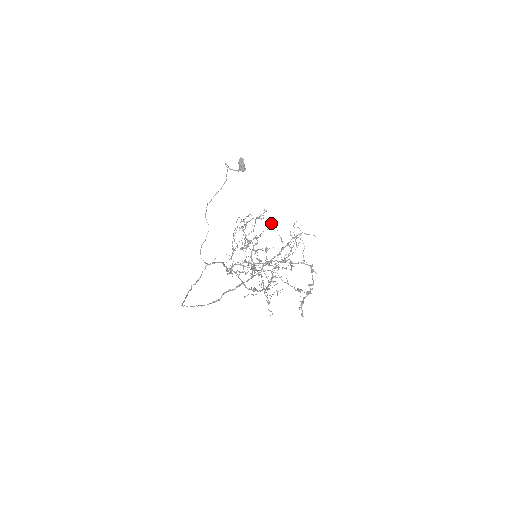
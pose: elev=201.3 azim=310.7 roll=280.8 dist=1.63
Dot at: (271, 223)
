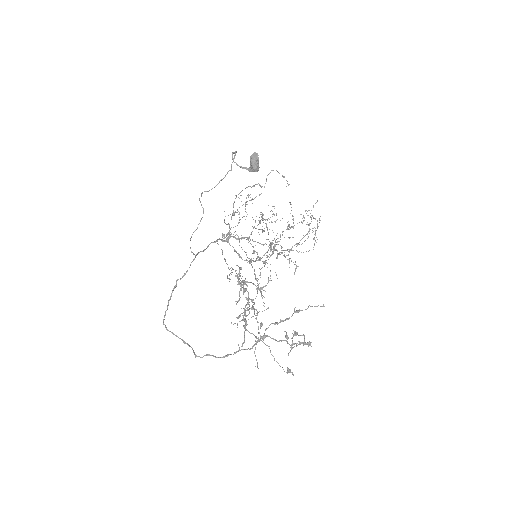
Dot at: (286, 180)
